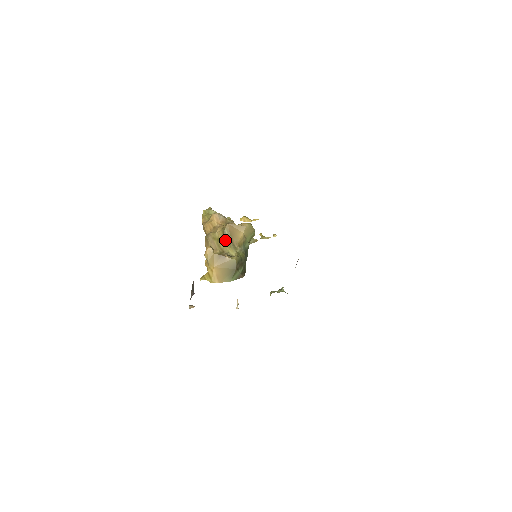
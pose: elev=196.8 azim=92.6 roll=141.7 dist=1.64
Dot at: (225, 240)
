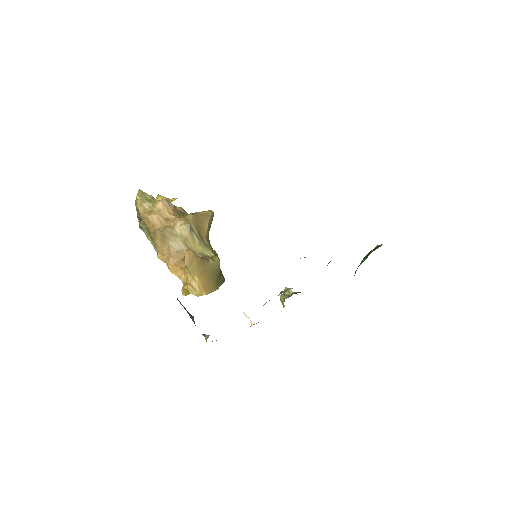
Dot at: (192, 236)
